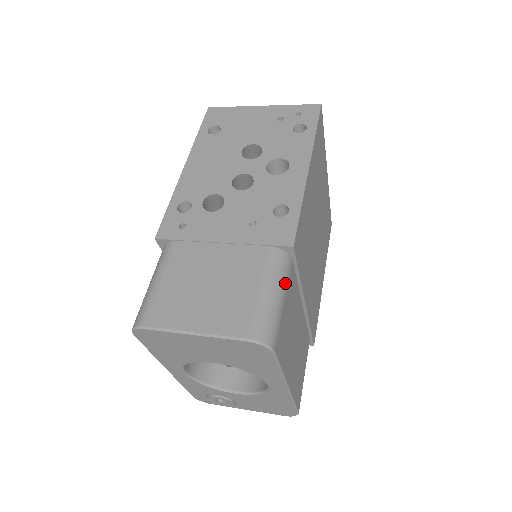
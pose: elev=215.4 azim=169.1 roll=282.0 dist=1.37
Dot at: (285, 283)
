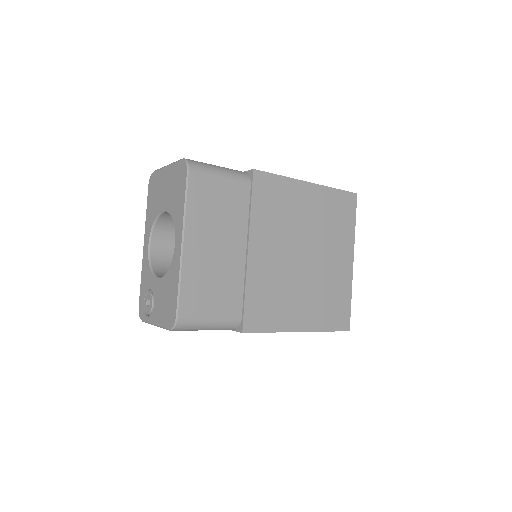
Dot at: (232, 176)
